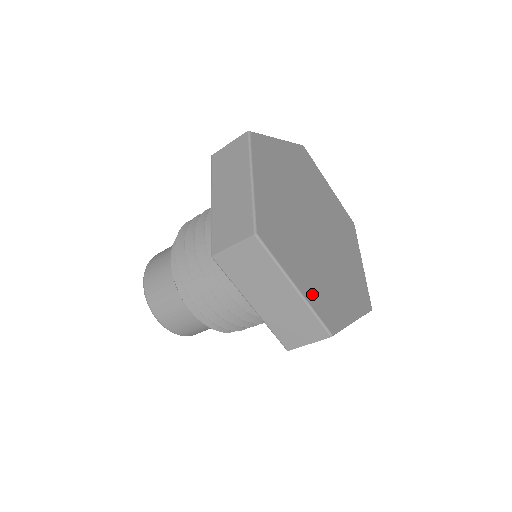
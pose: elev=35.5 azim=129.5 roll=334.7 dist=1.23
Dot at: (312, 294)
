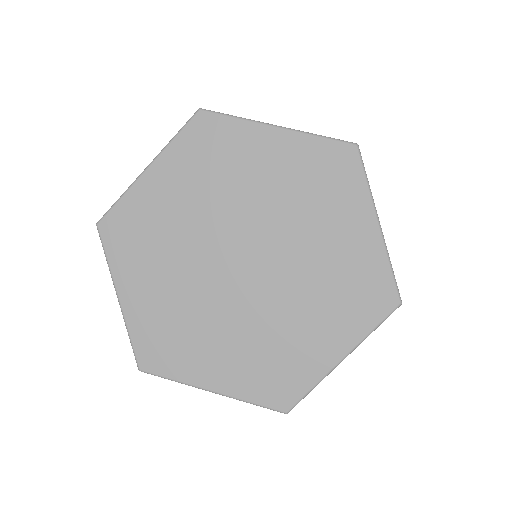
Dot at: (142, 318)
